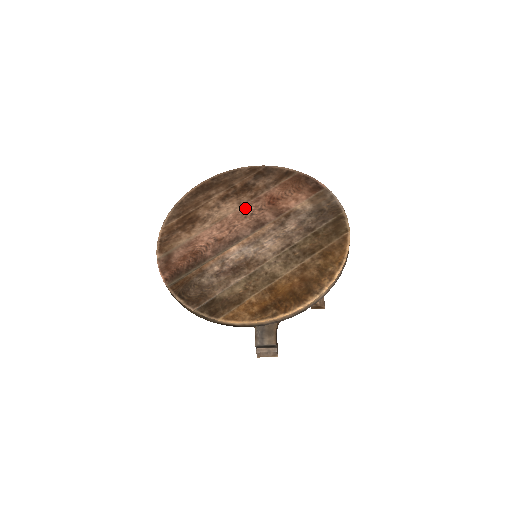
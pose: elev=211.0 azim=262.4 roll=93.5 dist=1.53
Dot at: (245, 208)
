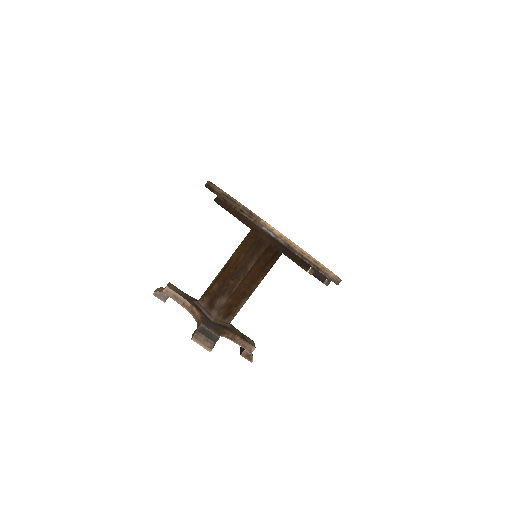
Dot at: occluded
